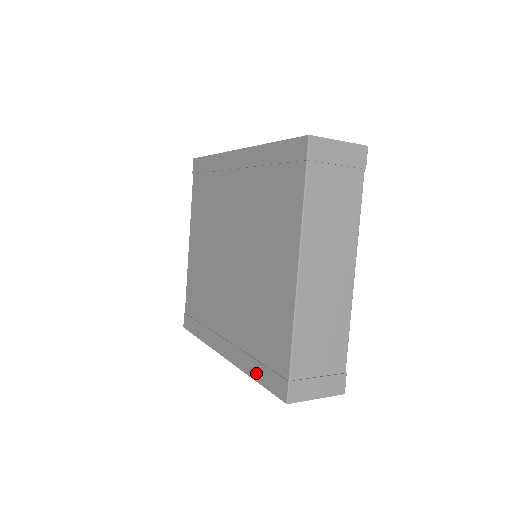
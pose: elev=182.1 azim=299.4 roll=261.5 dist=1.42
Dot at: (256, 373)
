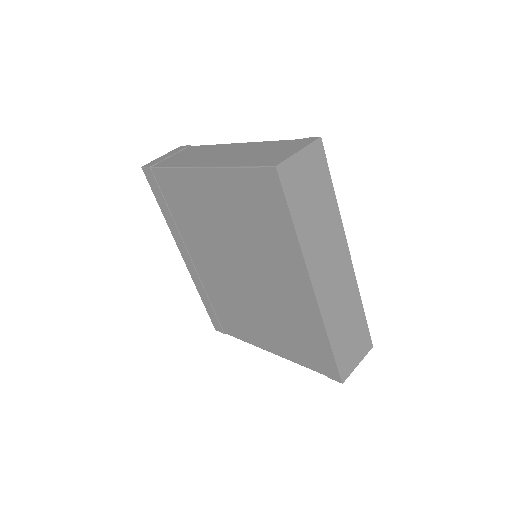
Dot at: (205, 302)
